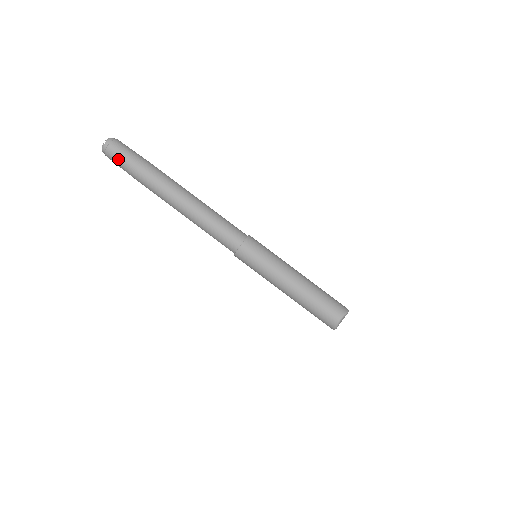
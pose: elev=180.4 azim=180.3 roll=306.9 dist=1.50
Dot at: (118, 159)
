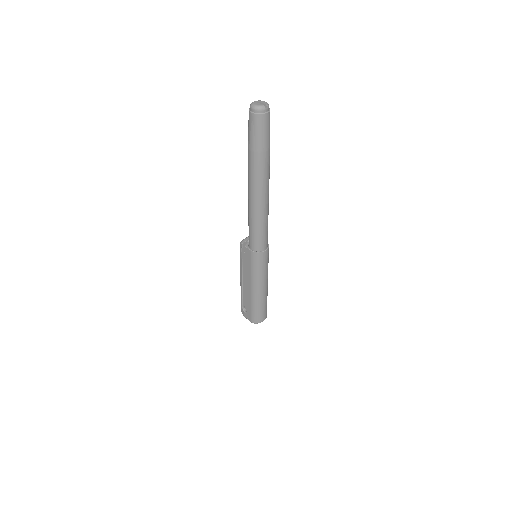
Dot at: (263, 130)
